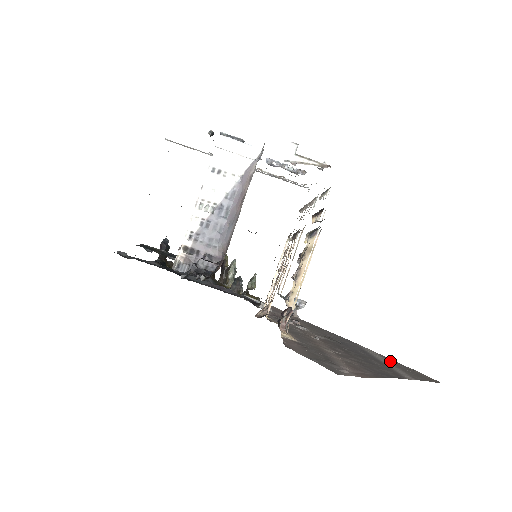
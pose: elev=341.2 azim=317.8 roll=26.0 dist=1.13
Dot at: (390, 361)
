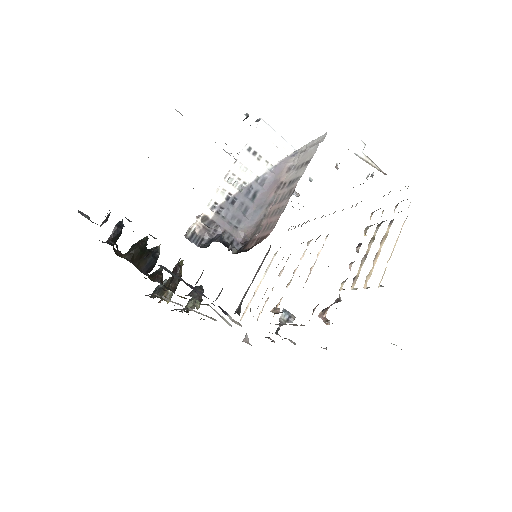
Dot at: occluded
